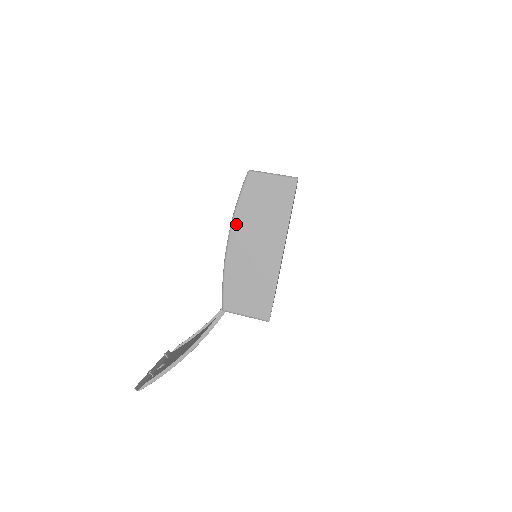
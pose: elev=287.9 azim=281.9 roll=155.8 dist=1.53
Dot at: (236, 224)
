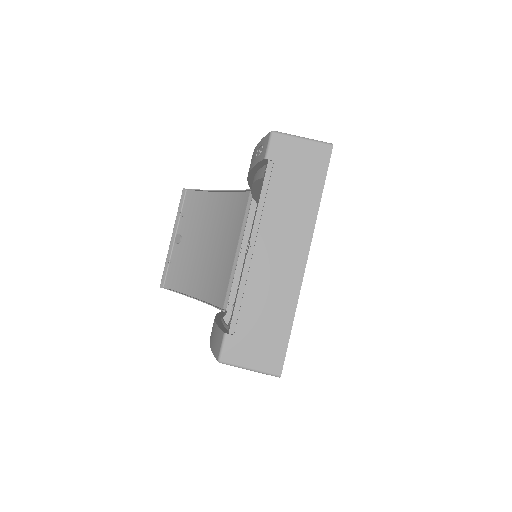
Dot at: occluded
